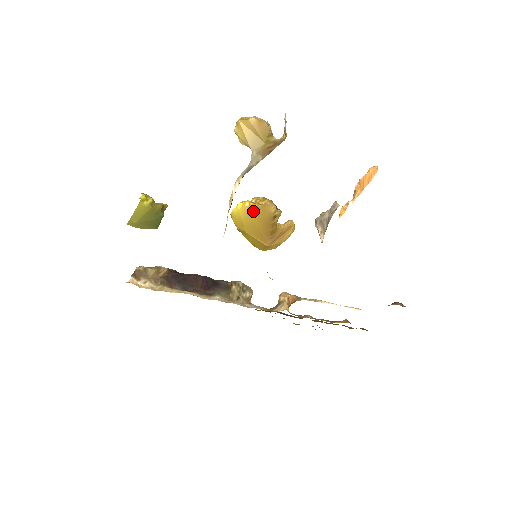
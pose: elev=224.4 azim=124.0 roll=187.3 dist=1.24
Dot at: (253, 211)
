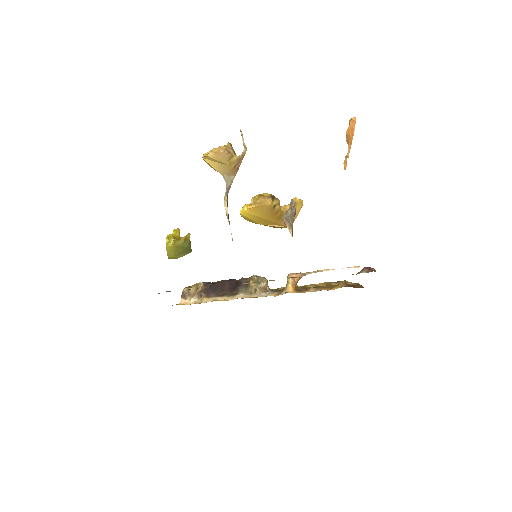
Dot at: (254, 211)
